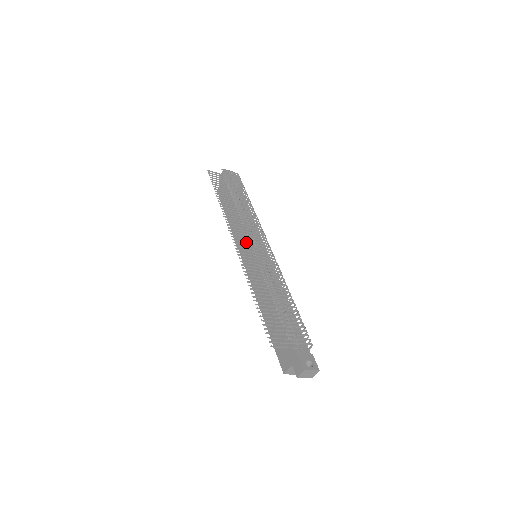
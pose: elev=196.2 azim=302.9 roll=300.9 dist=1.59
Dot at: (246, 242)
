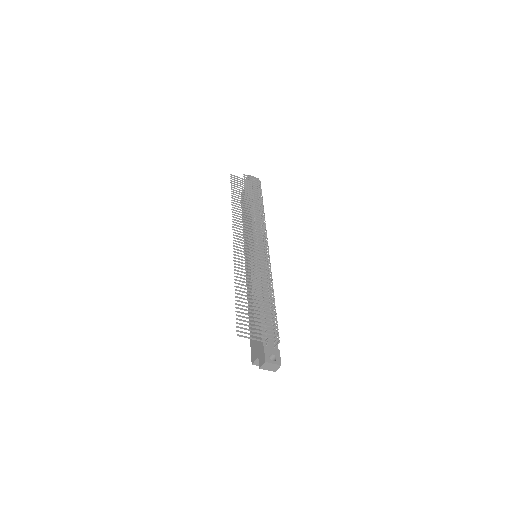
Dot at: occluded
